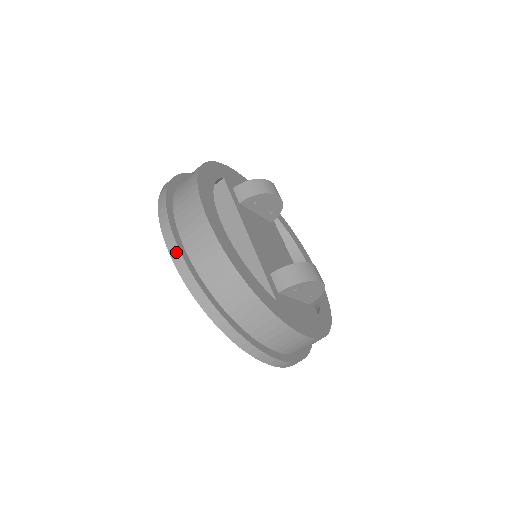
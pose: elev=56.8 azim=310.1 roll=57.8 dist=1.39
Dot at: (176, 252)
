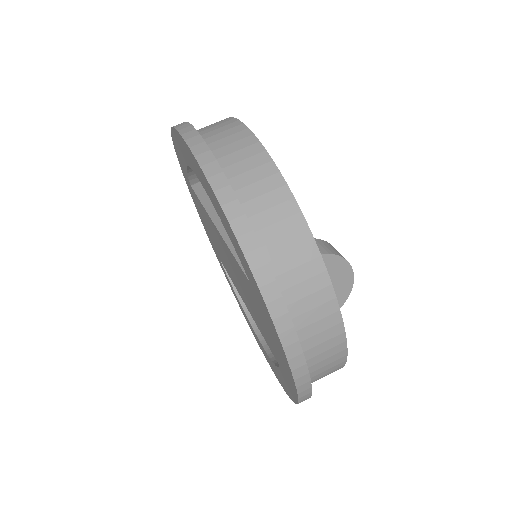
Dot at: (200, 144)
